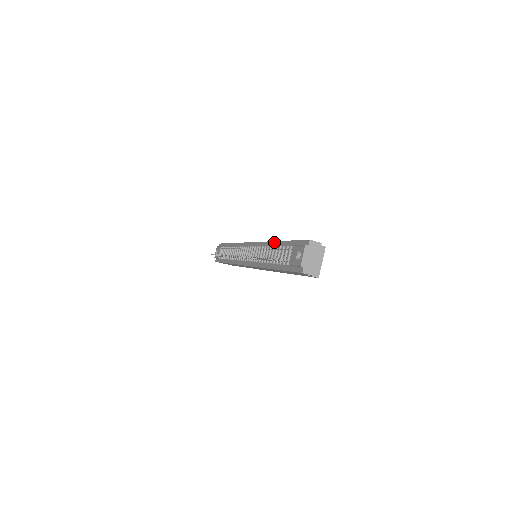
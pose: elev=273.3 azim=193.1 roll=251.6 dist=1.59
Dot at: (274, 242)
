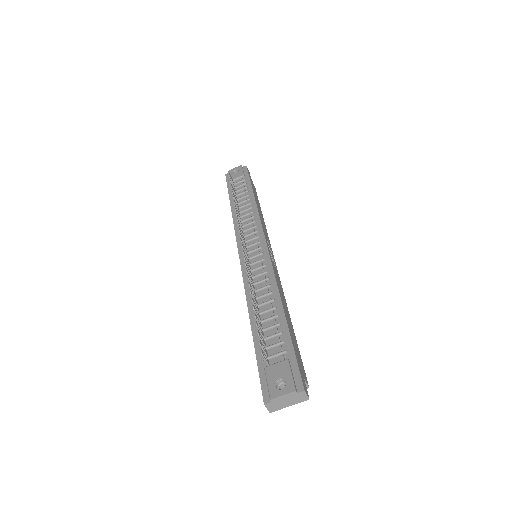
Dot at: (280, 302)
